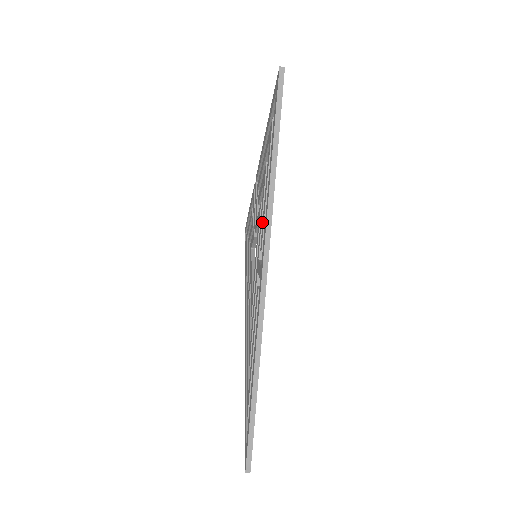
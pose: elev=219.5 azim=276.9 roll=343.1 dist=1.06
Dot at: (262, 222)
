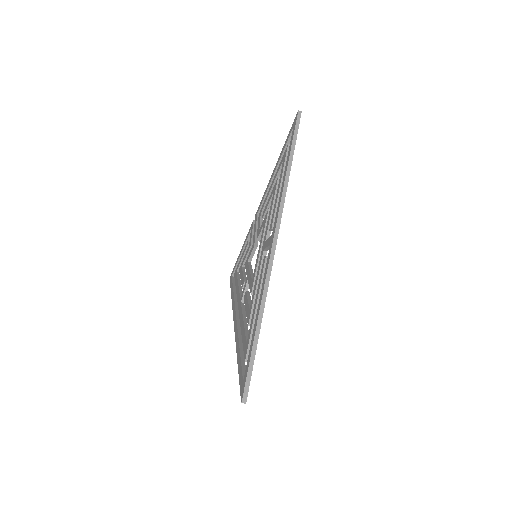
Dot at: (271, 215)
